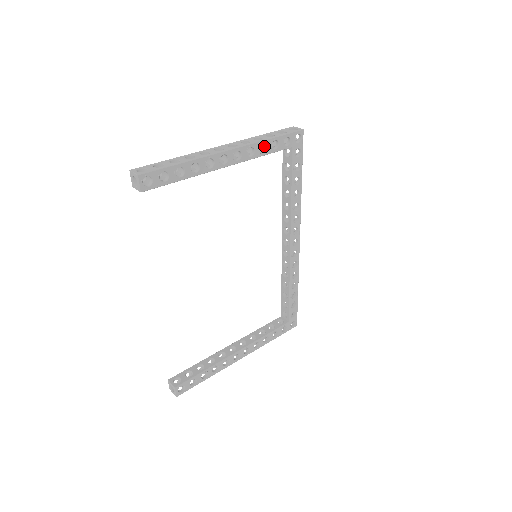
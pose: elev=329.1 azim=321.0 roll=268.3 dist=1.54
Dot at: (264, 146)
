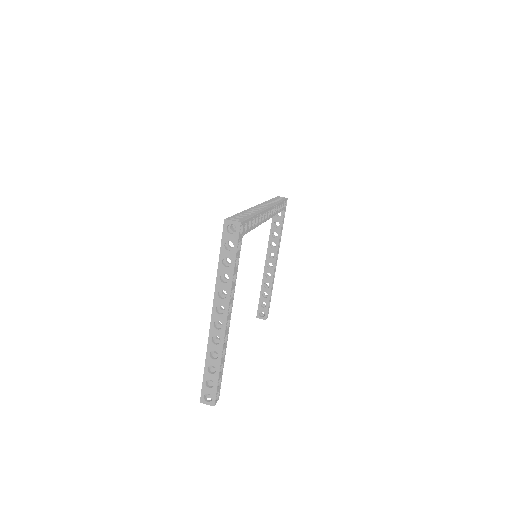
Dot at: (226, 265)
